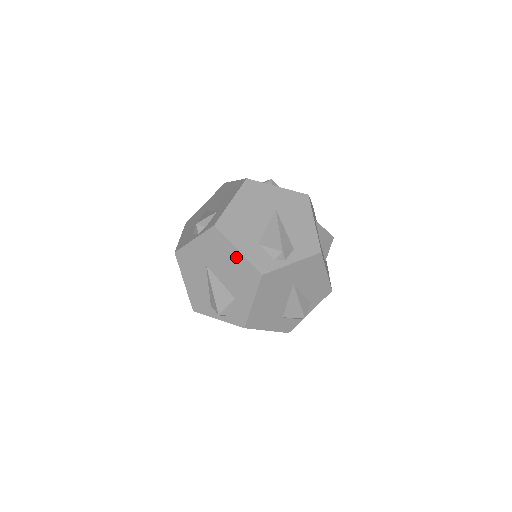
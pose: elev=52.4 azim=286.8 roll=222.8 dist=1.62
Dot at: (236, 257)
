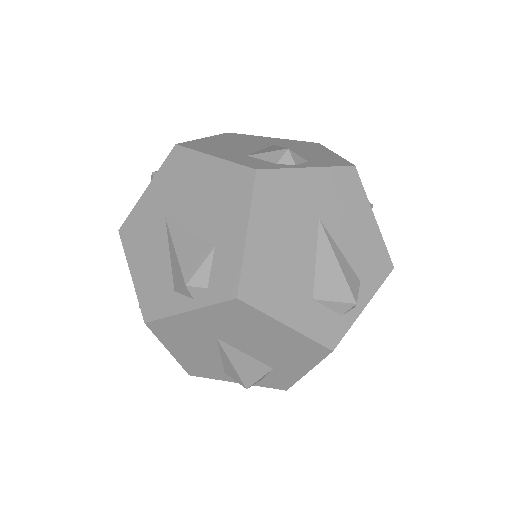
Dot at: (211, 170)
